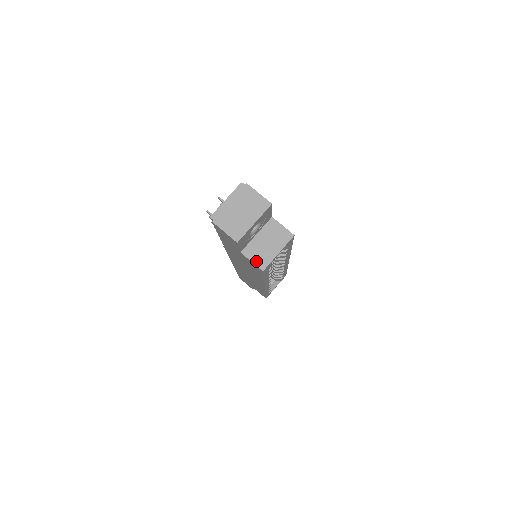
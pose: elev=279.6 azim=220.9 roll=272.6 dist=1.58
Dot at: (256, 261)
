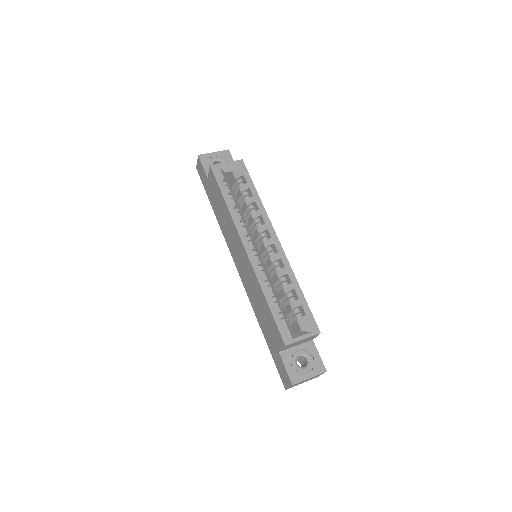
Dot at: occluded
